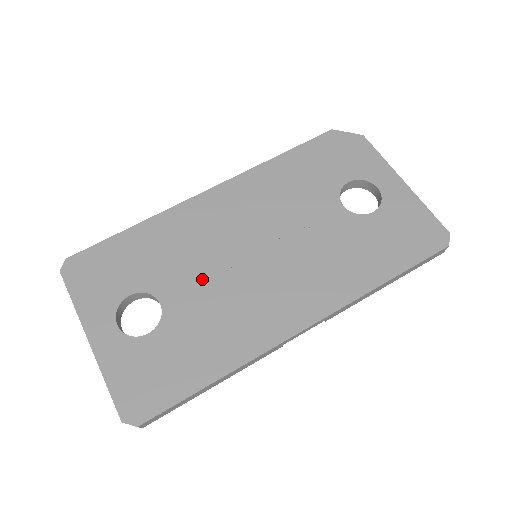
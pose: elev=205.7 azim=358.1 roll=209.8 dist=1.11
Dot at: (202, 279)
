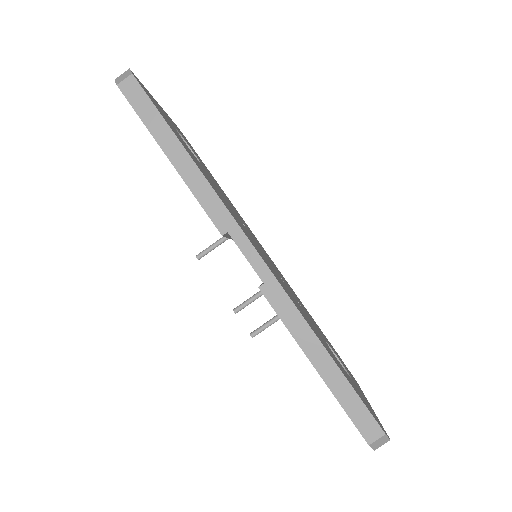
Dot at: occluded
